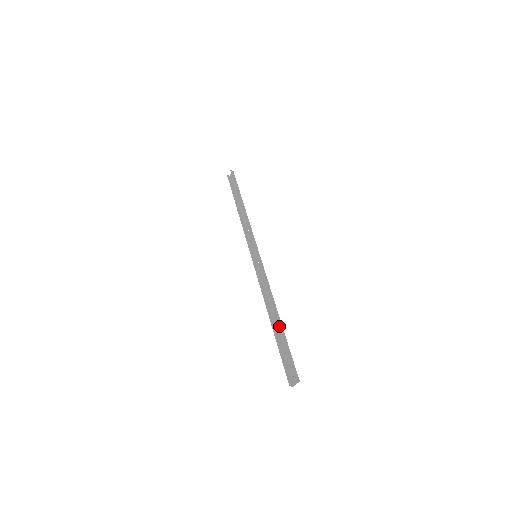
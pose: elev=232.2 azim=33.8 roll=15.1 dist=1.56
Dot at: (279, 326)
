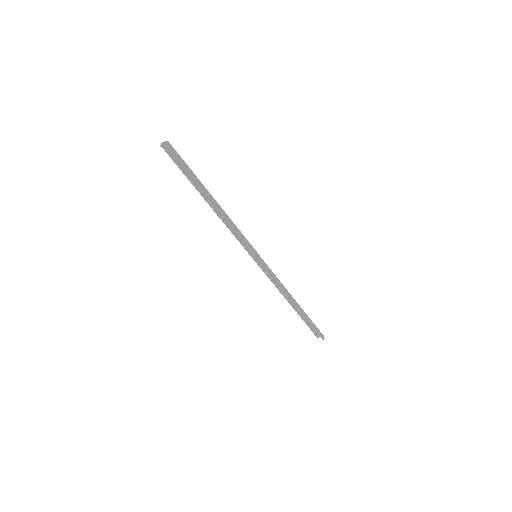
Dot at: (301, 313)
